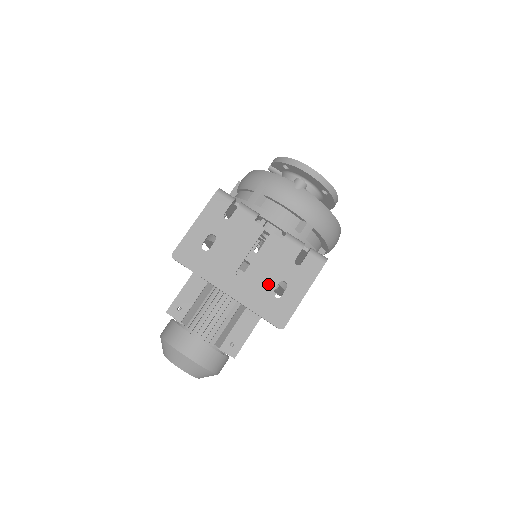
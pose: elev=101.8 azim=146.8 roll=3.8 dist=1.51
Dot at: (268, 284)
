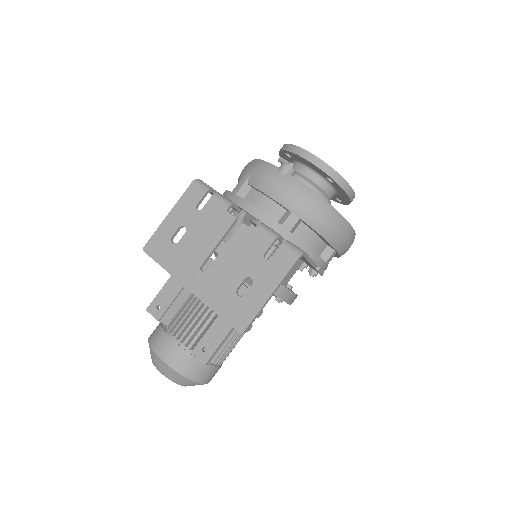
Dot at: (232, 280)
